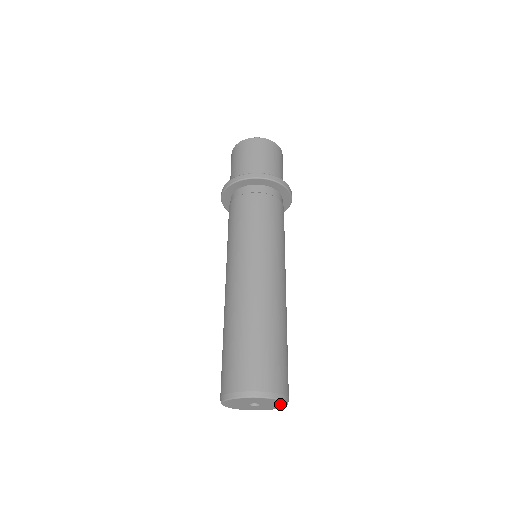
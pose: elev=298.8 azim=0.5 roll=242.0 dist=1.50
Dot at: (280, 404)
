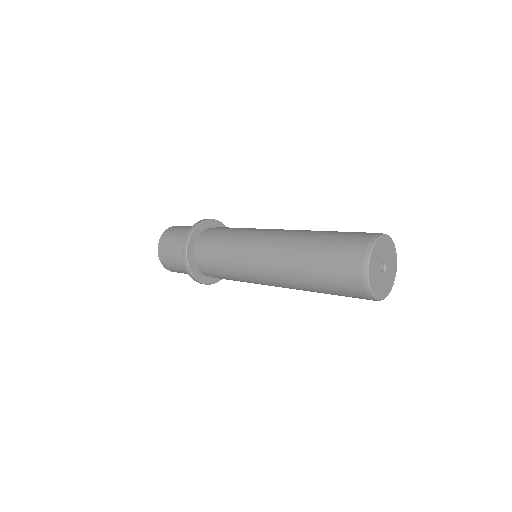
Dot at: (392, 279)
